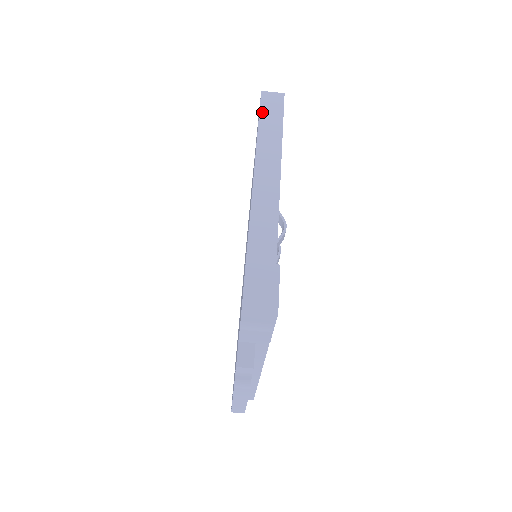
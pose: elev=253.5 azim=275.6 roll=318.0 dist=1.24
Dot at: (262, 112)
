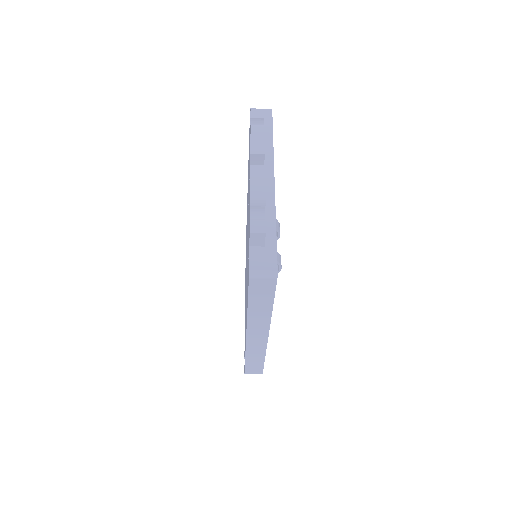
Dot at: (251, 296)
